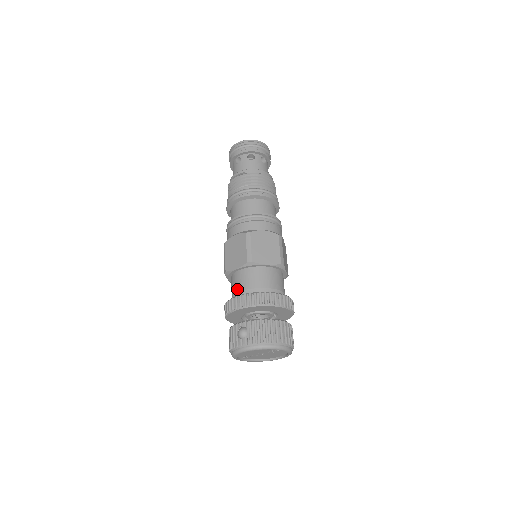
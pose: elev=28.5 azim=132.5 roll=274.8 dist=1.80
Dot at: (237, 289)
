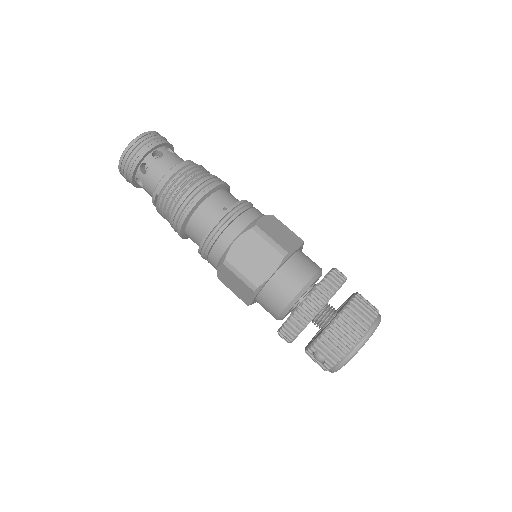
Dot at: (273, 316)
